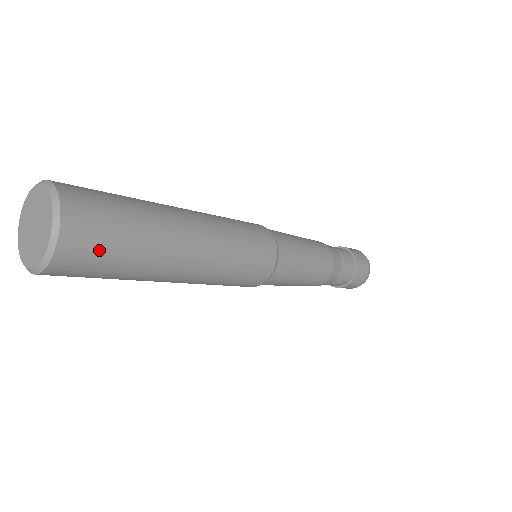
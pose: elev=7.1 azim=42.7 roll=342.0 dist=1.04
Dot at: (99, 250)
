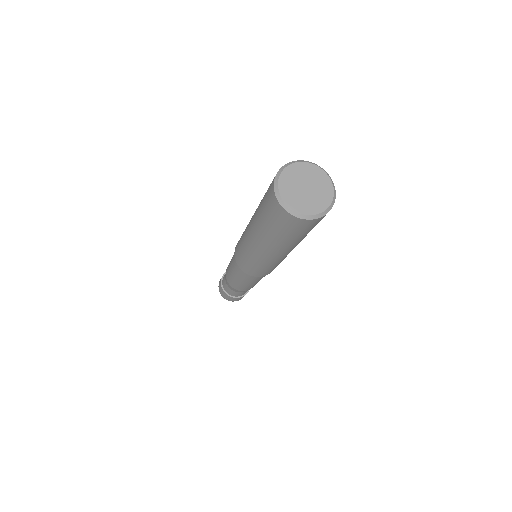
Dot at: occluded
